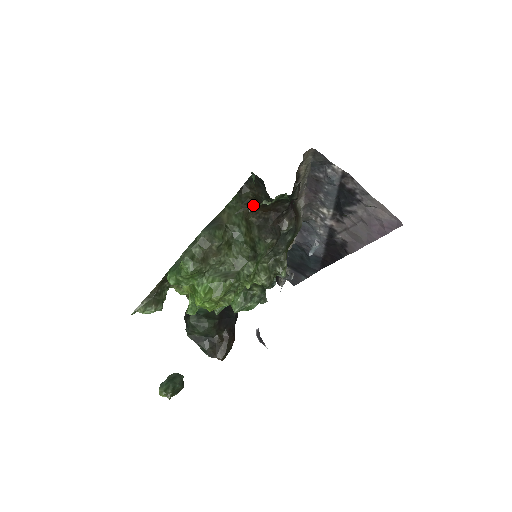
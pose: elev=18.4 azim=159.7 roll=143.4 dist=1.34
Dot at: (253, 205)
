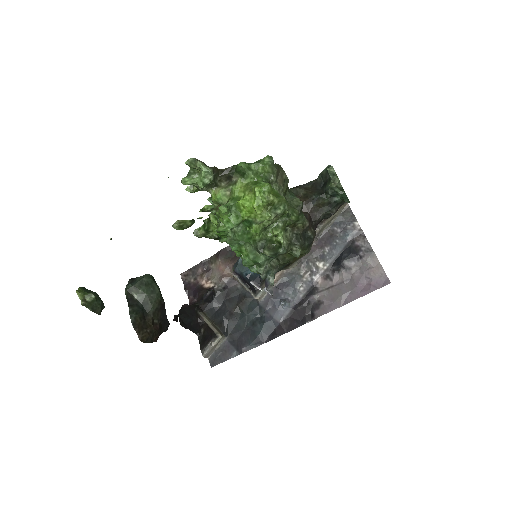
Dot at: occluded
